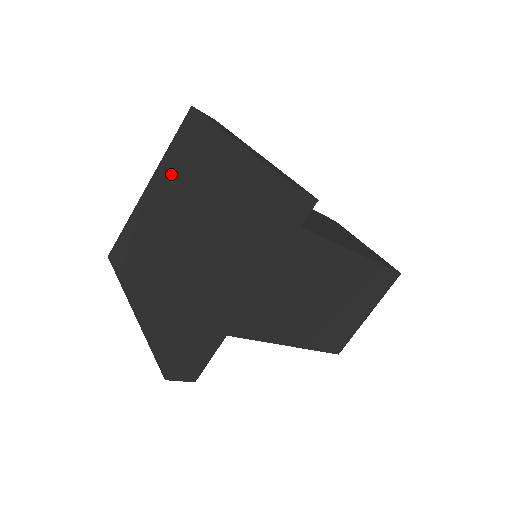
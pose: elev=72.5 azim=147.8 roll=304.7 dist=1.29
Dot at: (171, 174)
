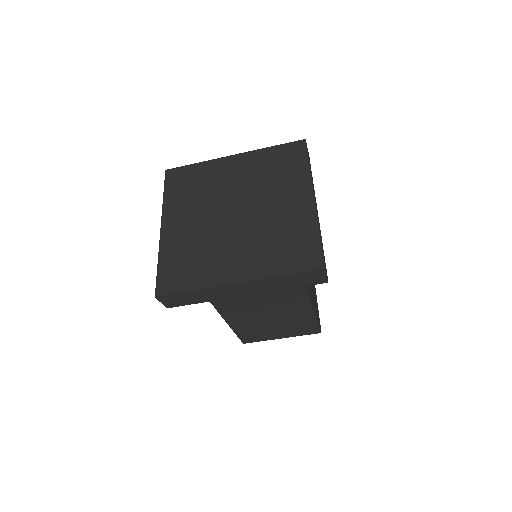
Dot at: (256, 169)
